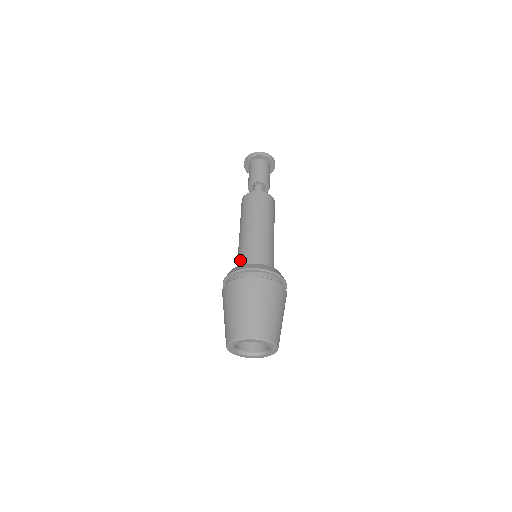
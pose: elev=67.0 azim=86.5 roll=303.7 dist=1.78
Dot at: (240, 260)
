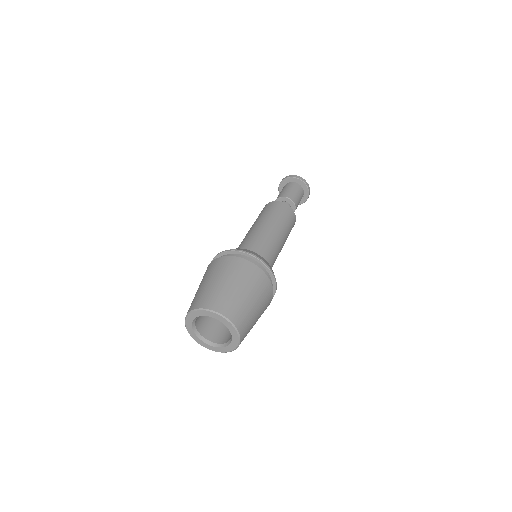
Dot at: (246, 247)
